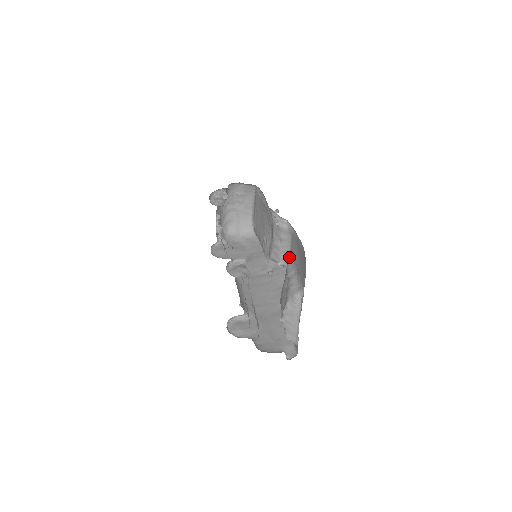
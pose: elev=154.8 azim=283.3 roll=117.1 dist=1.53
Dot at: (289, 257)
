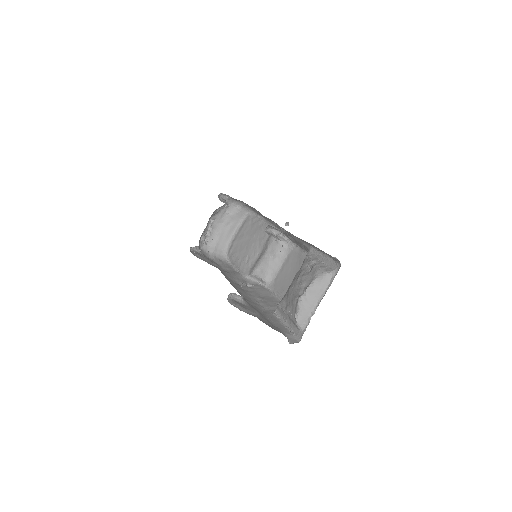
Dot at: (309, 252)
